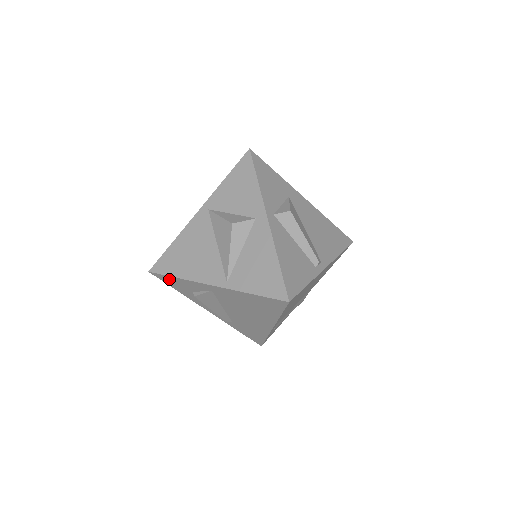
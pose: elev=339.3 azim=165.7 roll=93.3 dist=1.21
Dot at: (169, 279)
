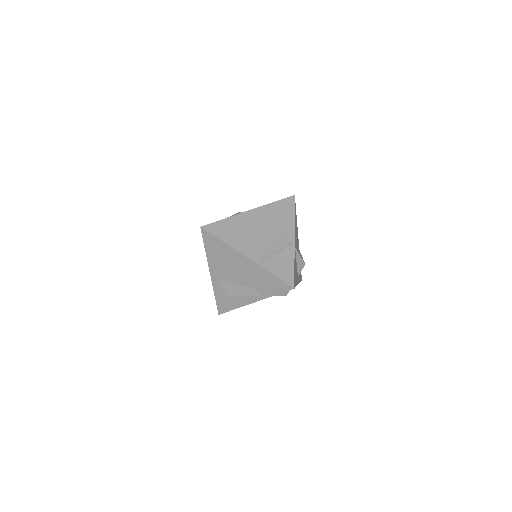
Dot at: (220, 304)
